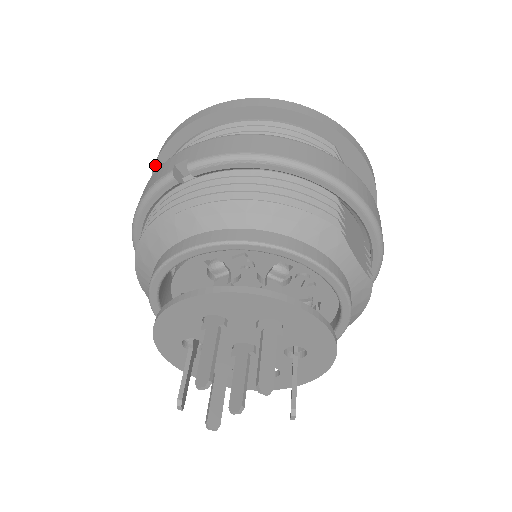
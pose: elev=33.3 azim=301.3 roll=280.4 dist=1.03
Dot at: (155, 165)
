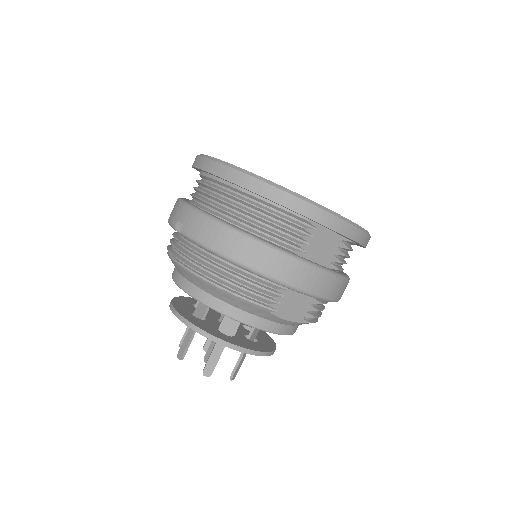
Dot at: occluded
